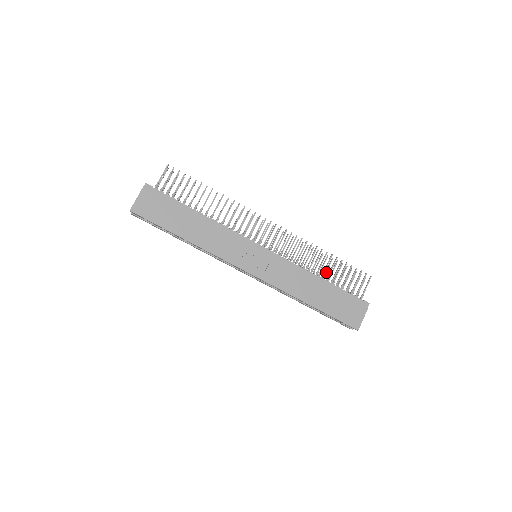
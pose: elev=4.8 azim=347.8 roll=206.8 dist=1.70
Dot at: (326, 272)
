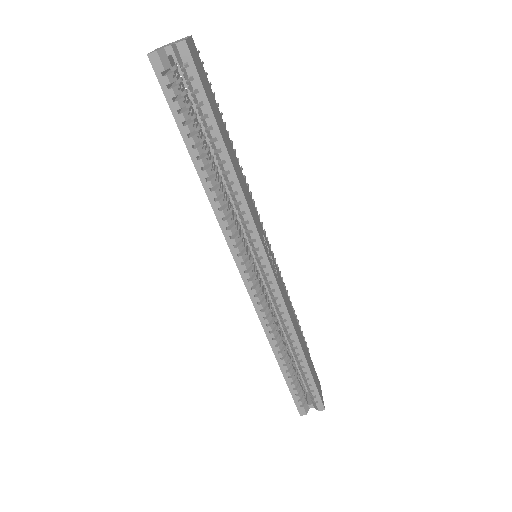
Dot at: occluded
